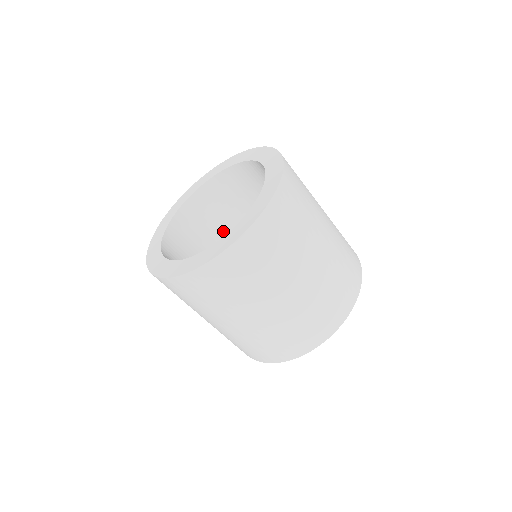
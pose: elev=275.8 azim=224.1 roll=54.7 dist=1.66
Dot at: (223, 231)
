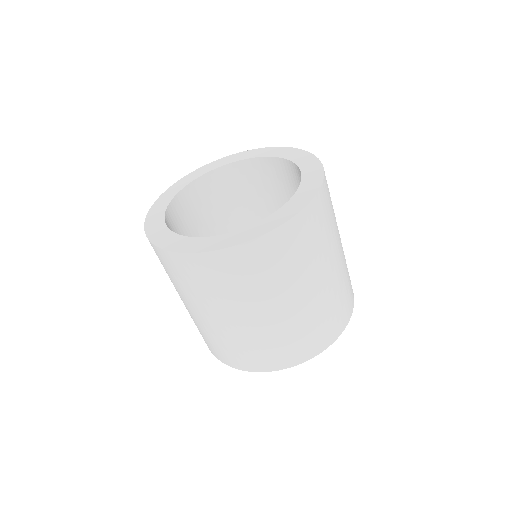
Dot at: (244, 211)
